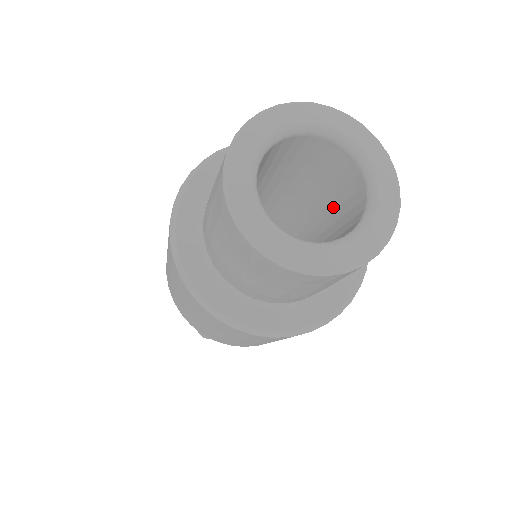
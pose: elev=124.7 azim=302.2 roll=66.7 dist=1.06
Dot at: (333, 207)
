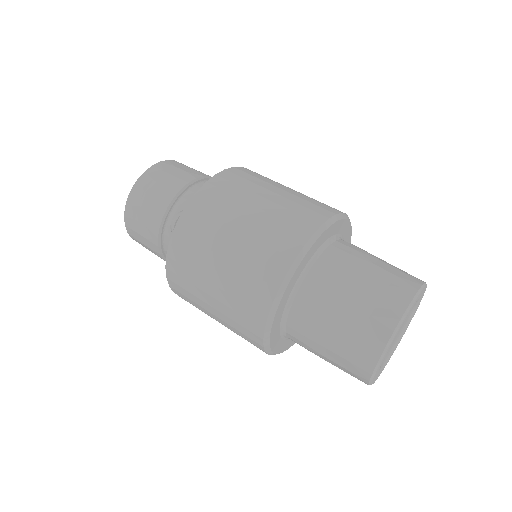
Dot at: occluded
